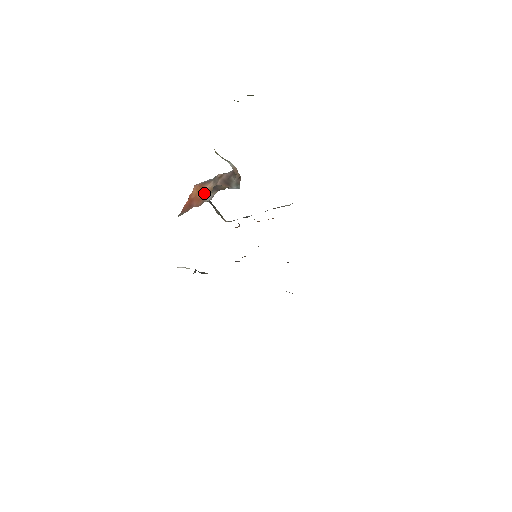
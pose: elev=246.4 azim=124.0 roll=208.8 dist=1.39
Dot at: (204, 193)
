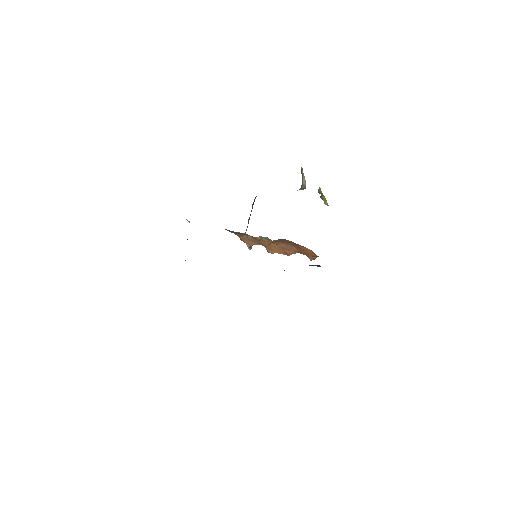
Dot at: occluded
